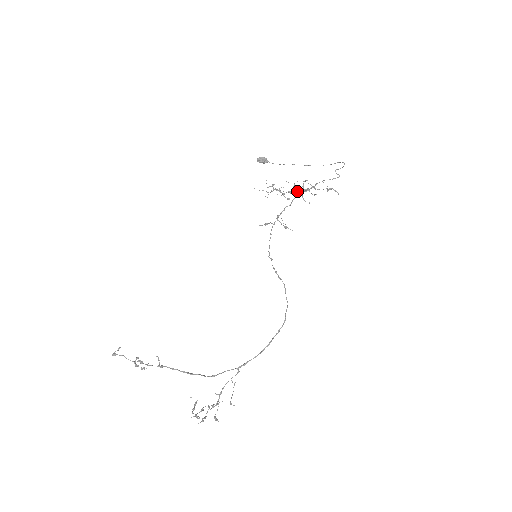
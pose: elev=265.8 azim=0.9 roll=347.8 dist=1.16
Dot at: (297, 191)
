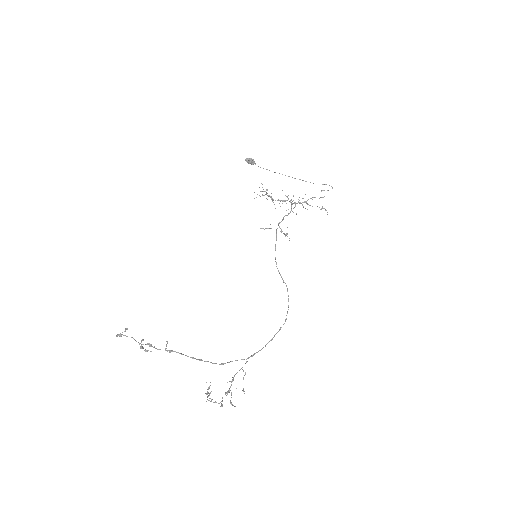
Dot at: occluded
